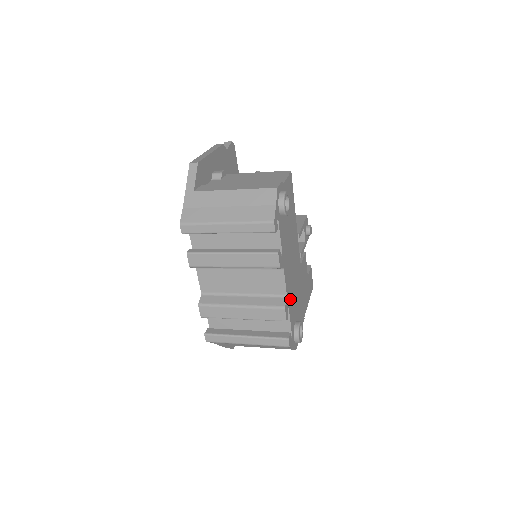
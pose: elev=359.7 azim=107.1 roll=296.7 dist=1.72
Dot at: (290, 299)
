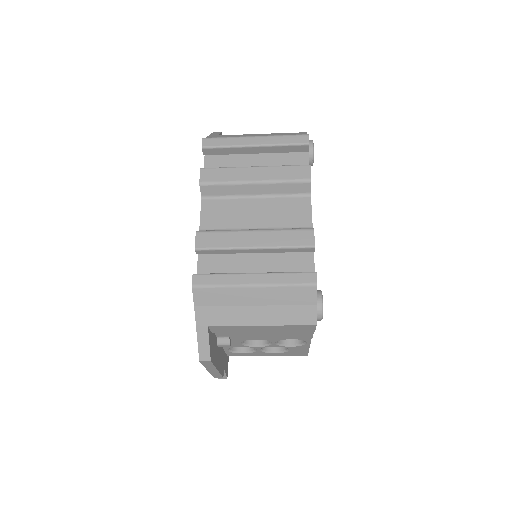
Dot at: occluded
